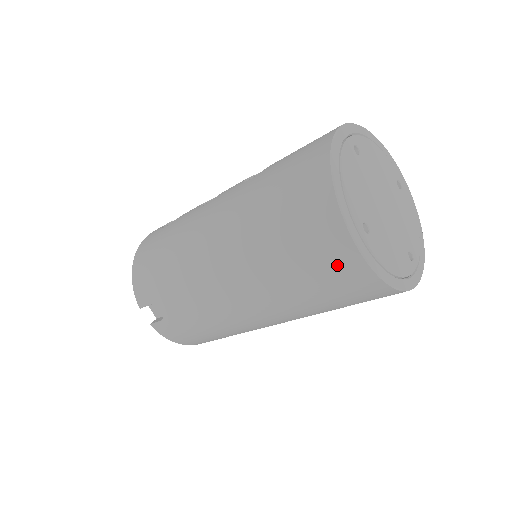
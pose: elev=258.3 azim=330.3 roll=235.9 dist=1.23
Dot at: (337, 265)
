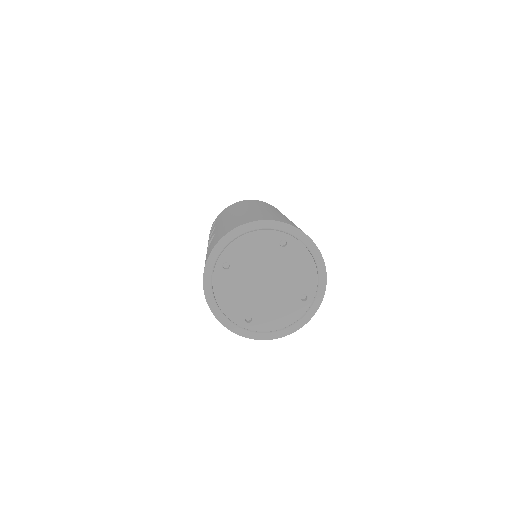
Dot at: occluded
